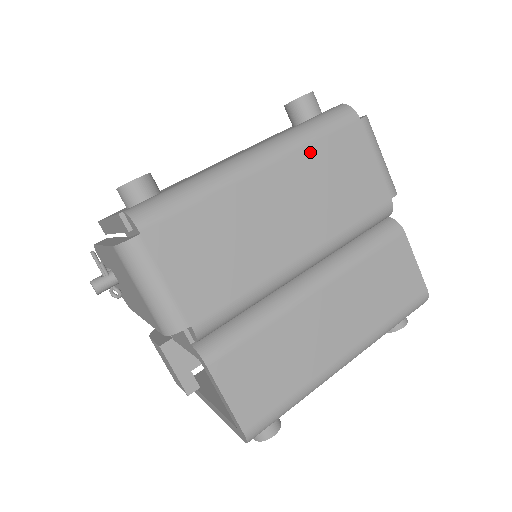
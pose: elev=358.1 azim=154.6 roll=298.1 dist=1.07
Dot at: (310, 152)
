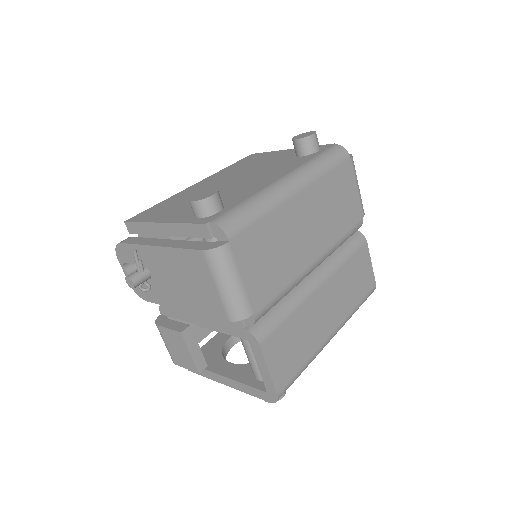
Dot at: (324, 181)
